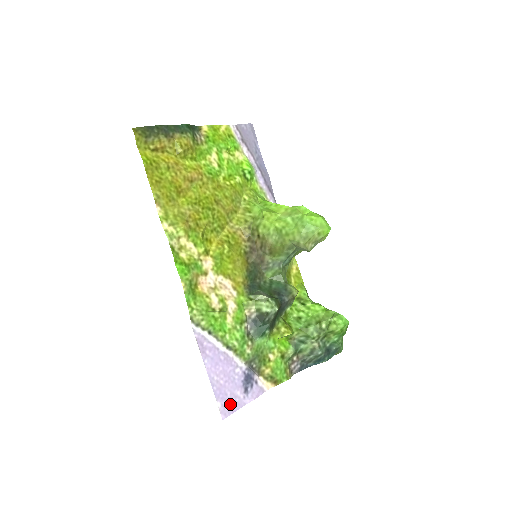
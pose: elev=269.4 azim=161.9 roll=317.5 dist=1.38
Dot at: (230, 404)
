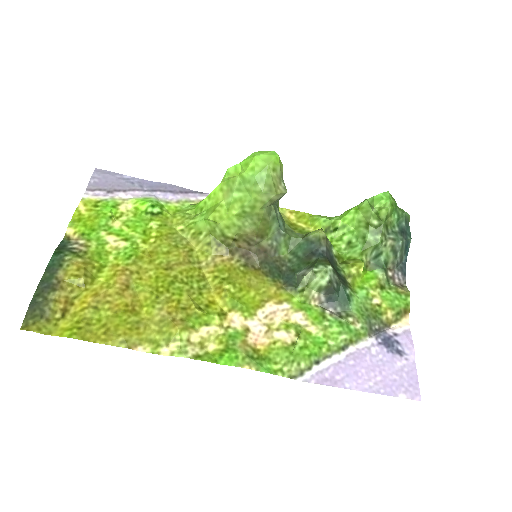
Dot at: (407, 382)
